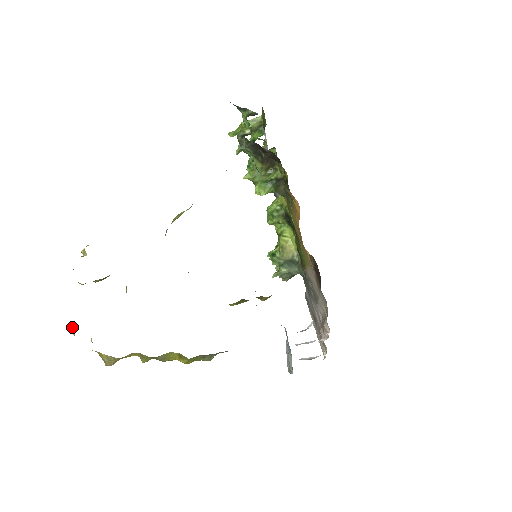
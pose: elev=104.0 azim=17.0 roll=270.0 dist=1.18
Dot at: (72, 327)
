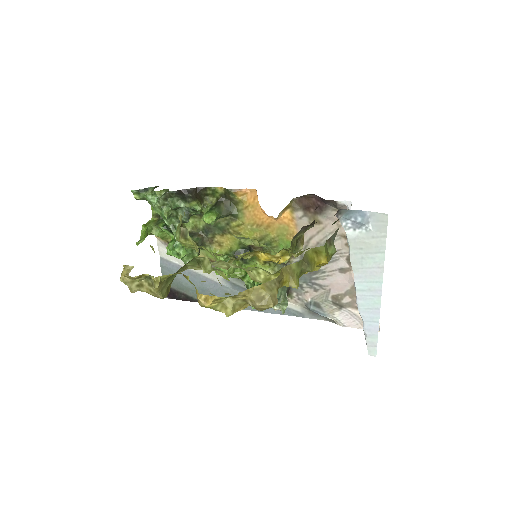
Dot at: (198, 296)
